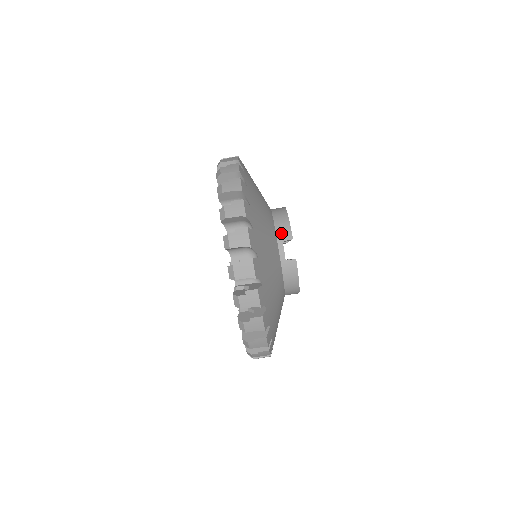
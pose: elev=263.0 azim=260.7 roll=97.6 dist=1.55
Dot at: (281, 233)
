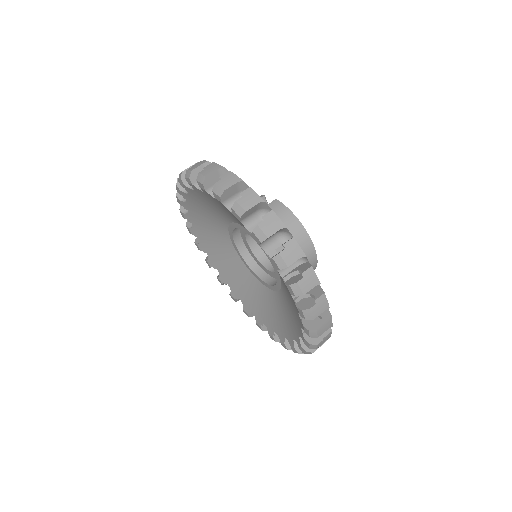
Dot at: occluded
